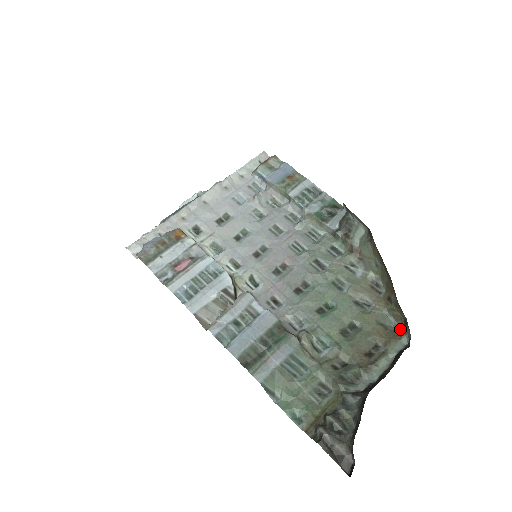
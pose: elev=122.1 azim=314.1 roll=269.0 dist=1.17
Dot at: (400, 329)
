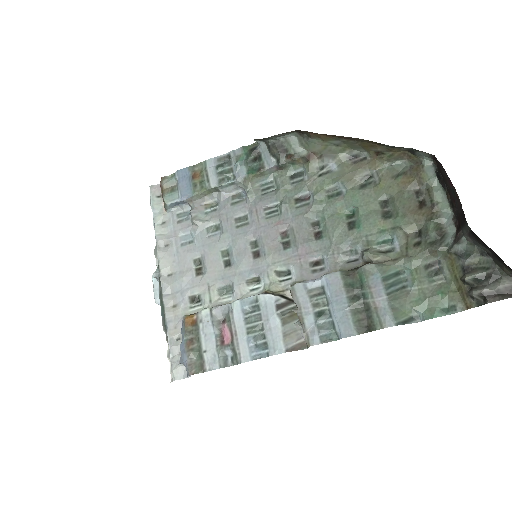
Dot at: (413, 161)
